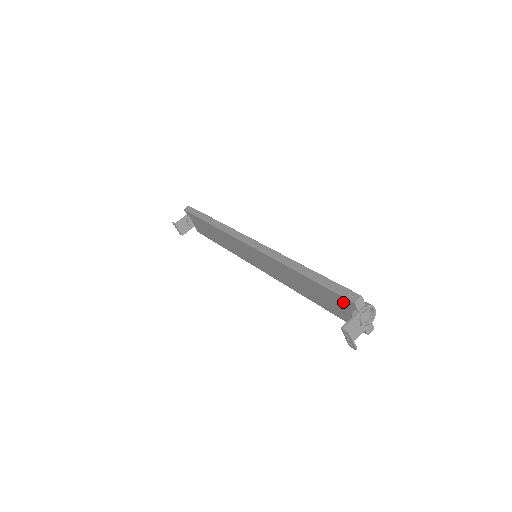
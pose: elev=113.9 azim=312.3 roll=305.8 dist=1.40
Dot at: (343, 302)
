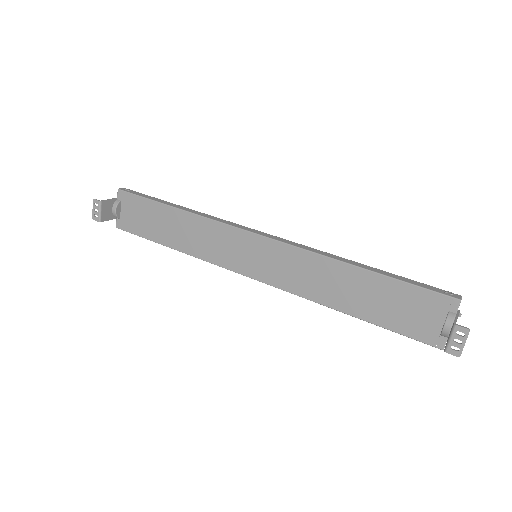
Dot at: (433, 303)
